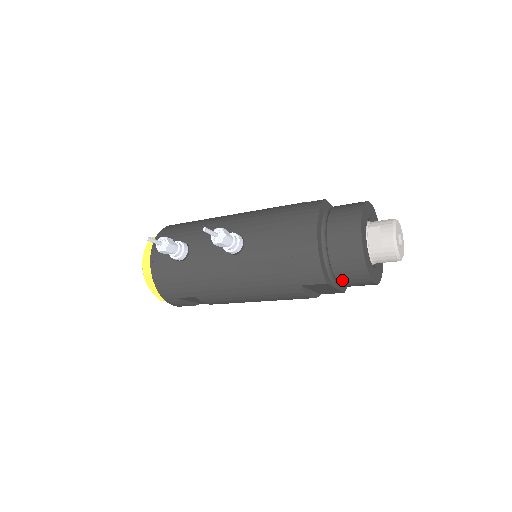
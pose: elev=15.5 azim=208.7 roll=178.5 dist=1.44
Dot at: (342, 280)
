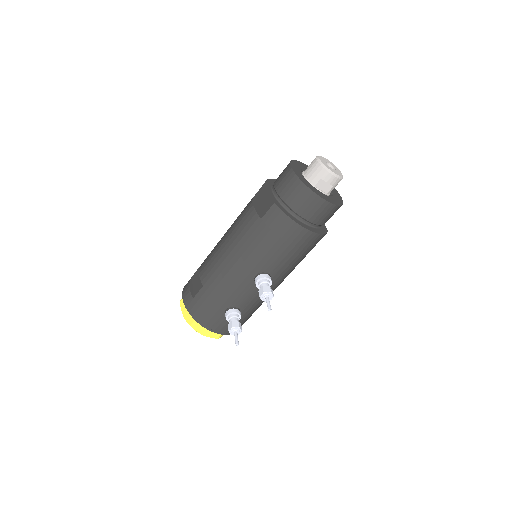
Dot at: occluded
